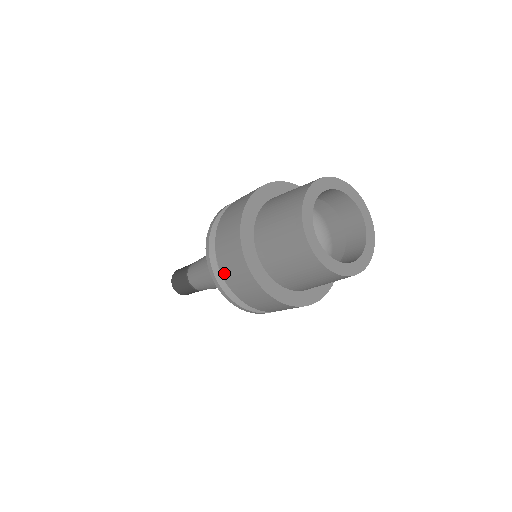
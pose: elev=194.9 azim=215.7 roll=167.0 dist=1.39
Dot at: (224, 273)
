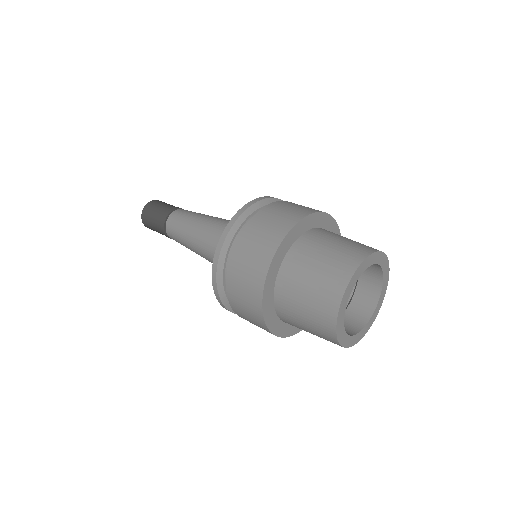
Dot at: (233, 263)
